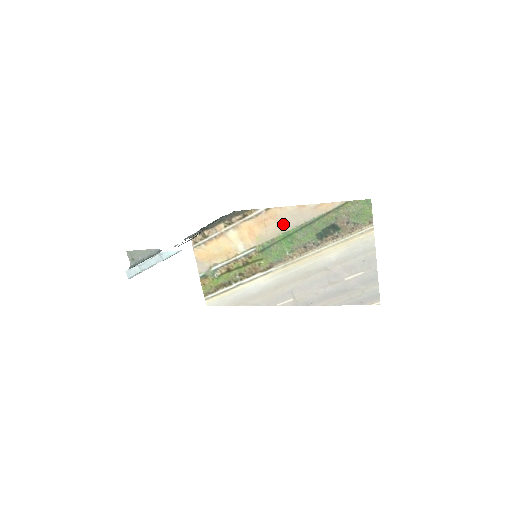
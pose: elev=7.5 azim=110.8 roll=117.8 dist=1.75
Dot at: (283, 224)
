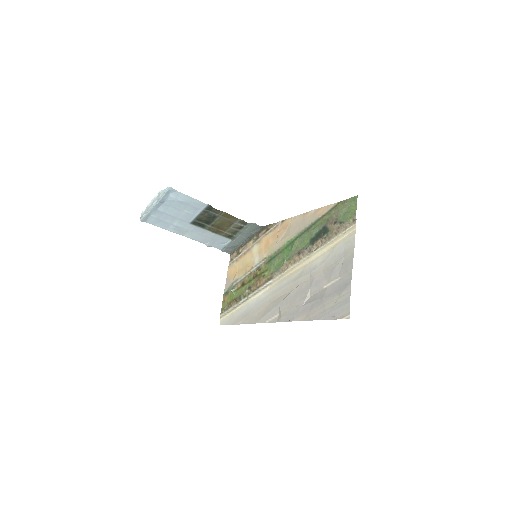
Dot at: (289, 233)
